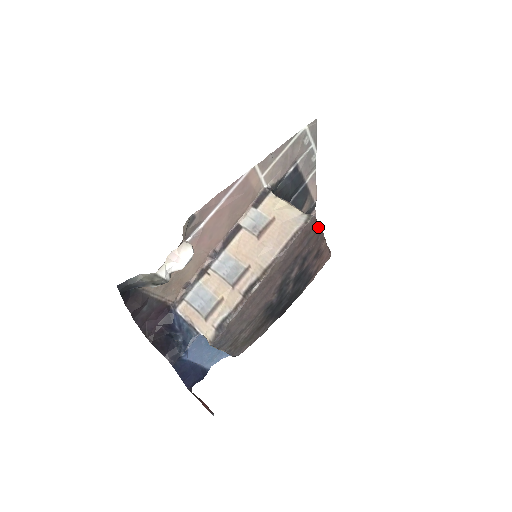
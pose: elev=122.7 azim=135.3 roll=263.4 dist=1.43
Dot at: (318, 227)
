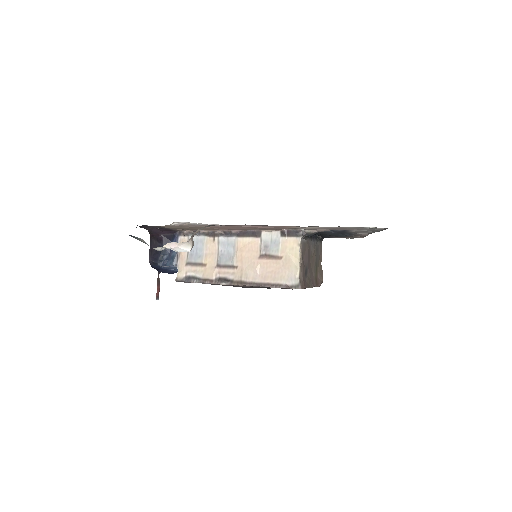
Dot at: (305, 288)
